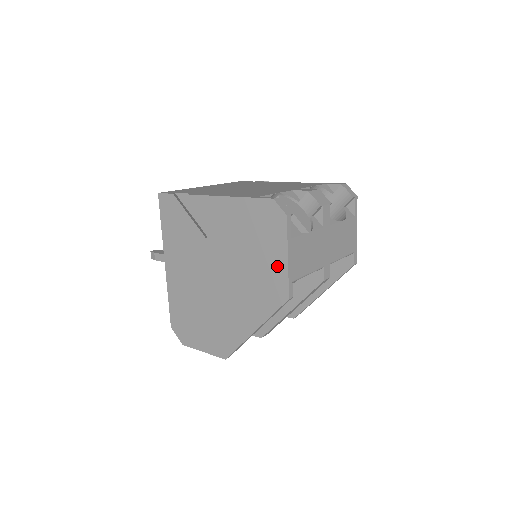
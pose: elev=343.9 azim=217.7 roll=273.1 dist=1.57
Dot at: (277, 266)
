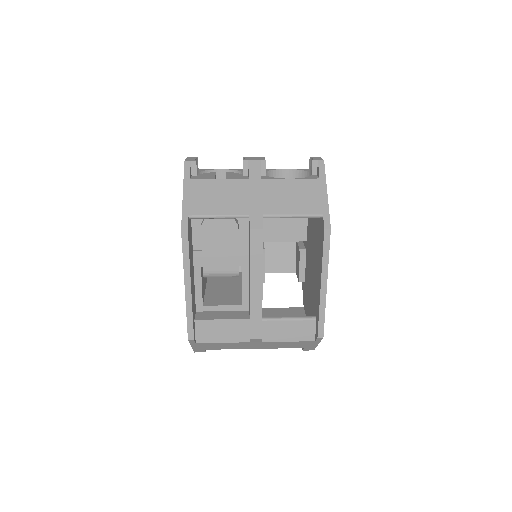
Dot at: occluded
